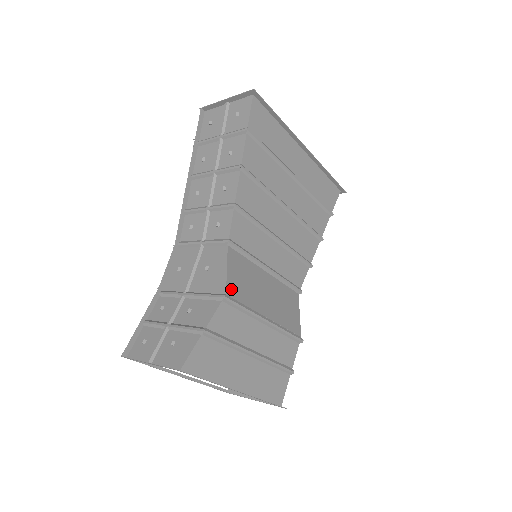
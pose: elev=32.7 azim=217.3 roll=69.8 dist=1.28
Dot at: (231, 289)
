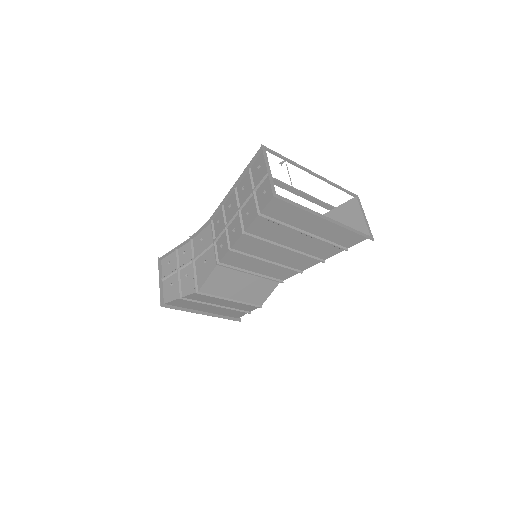
Dot at: (205, 288)
